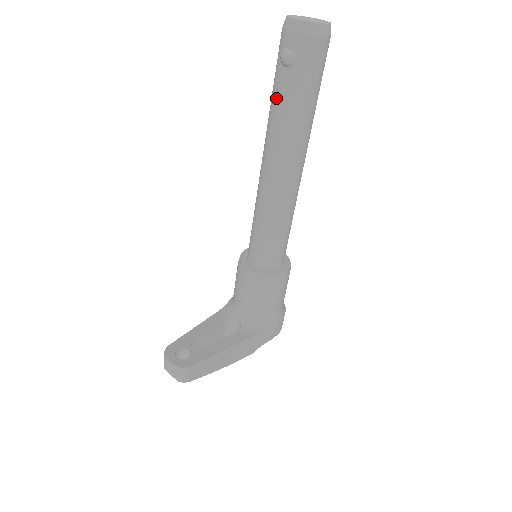
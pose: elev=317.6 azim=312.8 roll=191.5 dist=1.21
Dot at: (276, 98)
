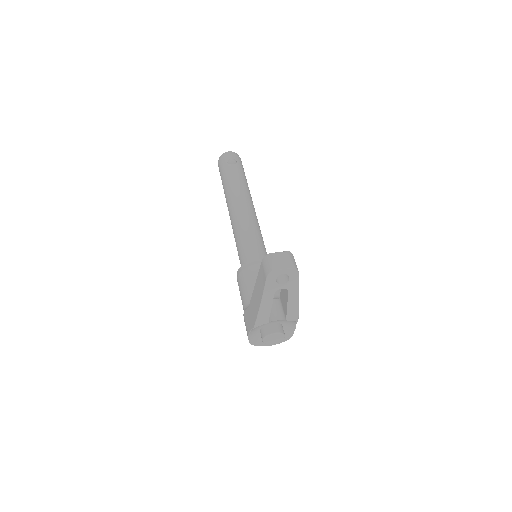
Dot at: (232, 176)
